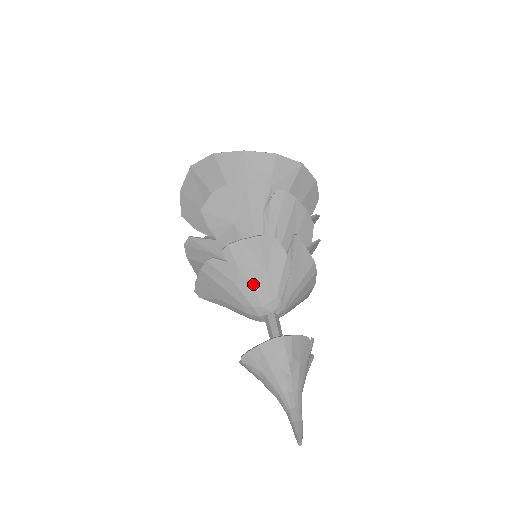
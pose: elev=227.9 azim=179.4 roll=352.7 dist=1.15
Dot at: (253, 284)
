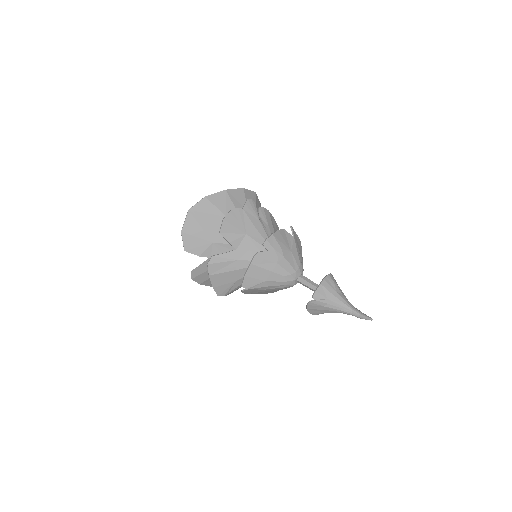
Dot at: (287, 260)
